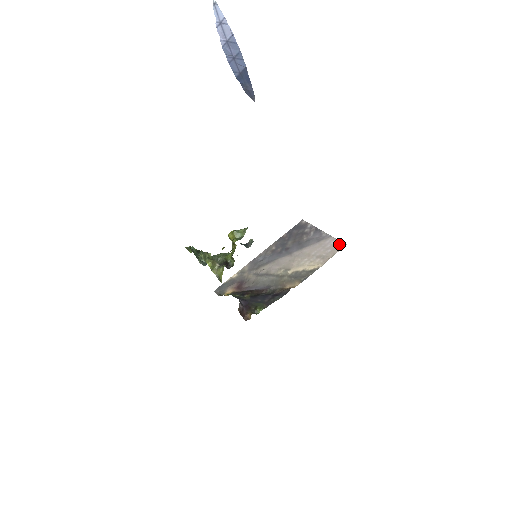
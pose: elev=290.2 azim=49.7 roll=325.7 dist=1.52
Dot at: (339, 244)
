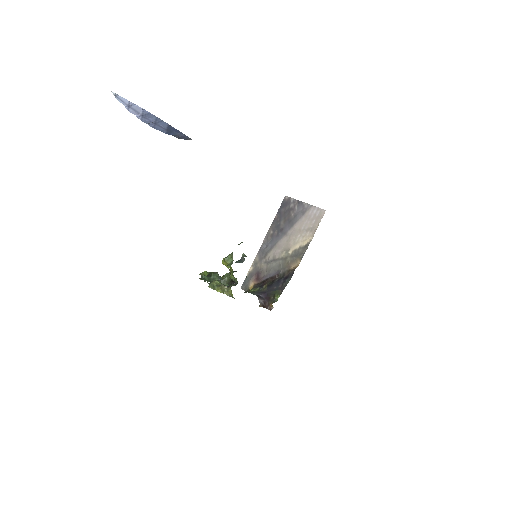
Dot at: (320, 212)
